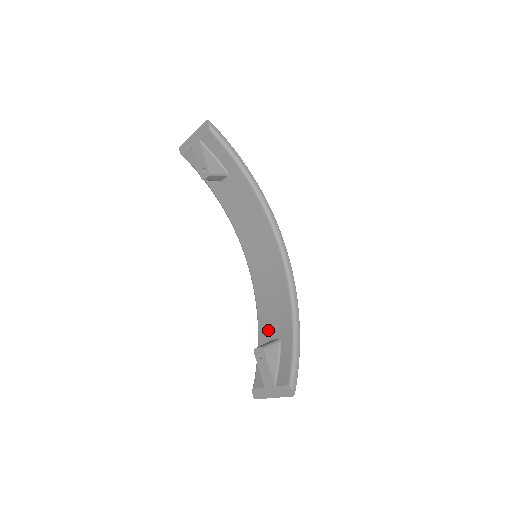
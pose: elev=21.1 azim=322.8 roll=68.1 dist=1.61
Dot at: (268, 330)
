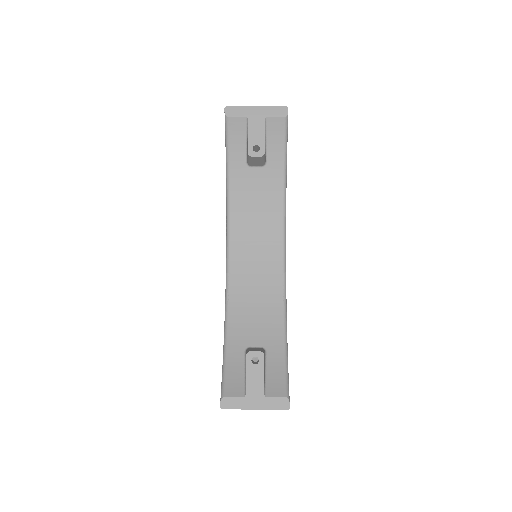
Dot at: (245, 336)
